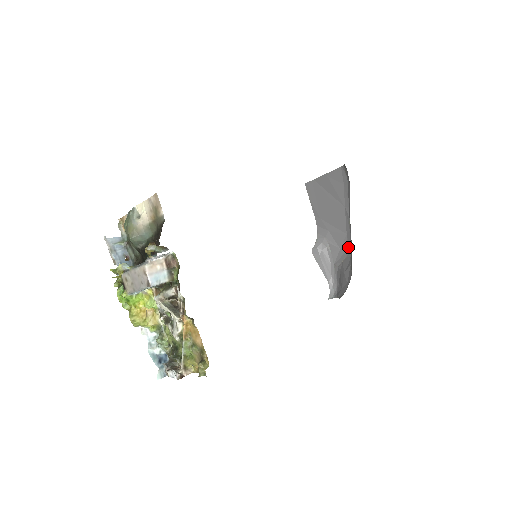
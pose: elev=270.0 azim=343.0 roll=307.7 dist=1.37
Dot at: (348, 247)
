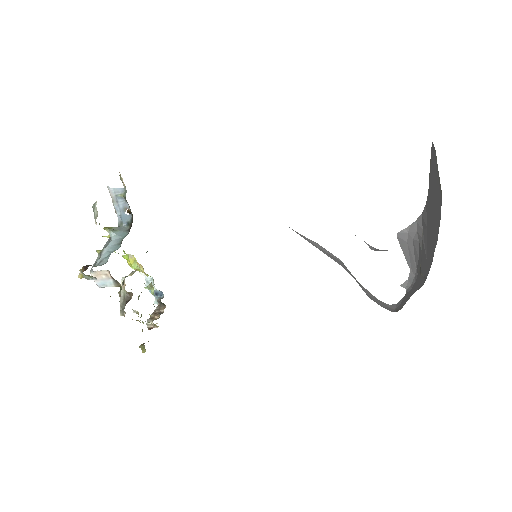
Dot at: (428, 272)
